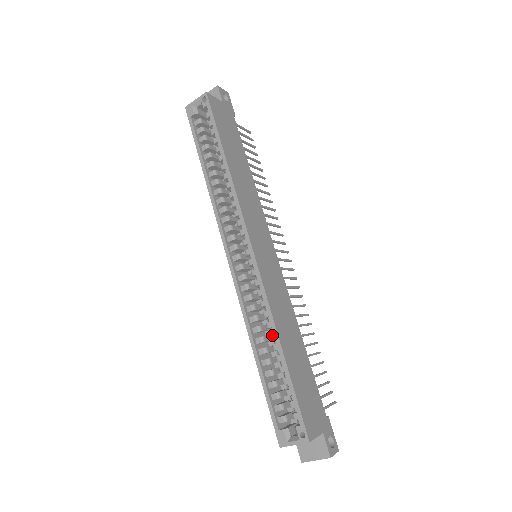
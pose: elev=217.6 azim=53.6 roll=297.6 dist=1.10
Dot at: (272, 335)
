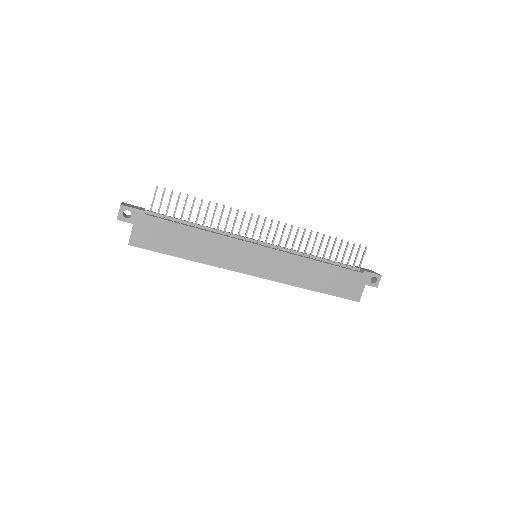
Dot at: occluded
